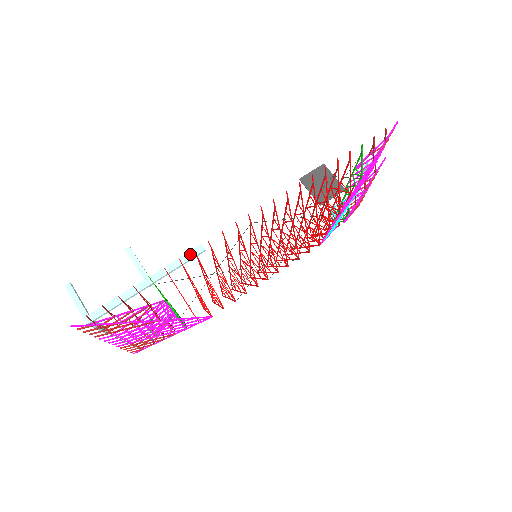
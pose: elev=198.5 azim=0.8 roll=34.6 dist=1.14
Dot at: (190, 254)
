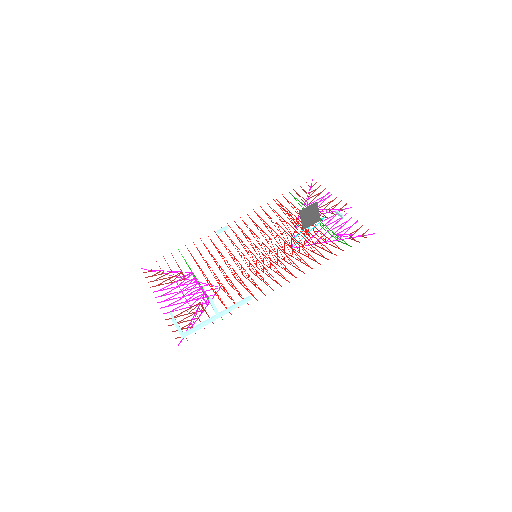
Dot at: (244, 302)
